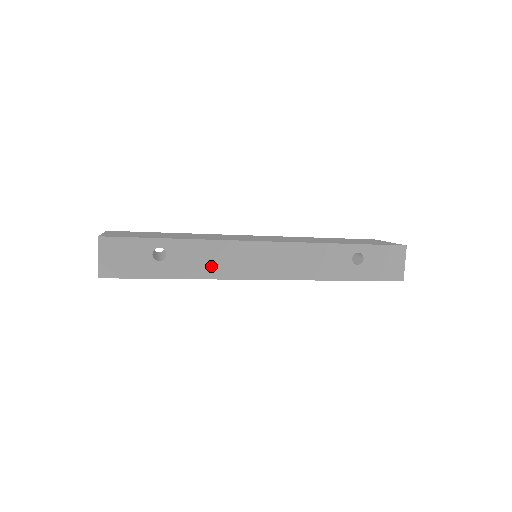
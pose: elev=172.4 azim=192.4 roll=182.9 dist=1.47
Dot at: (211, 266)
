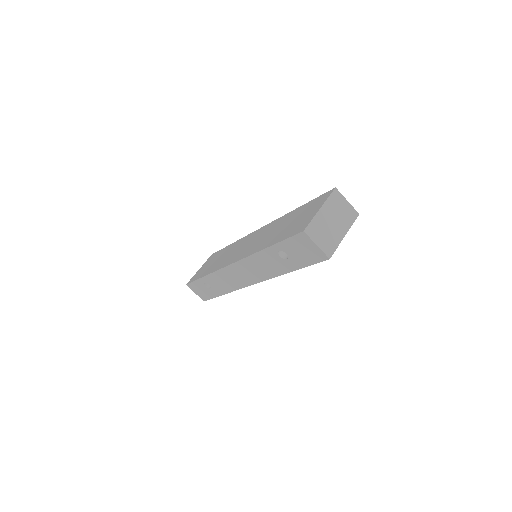
Dot at: (227, 285)
